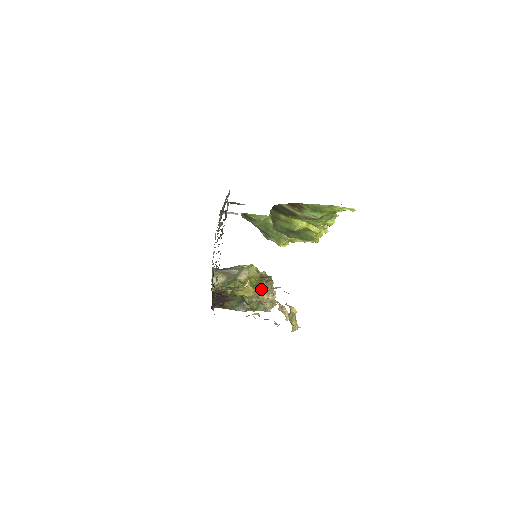
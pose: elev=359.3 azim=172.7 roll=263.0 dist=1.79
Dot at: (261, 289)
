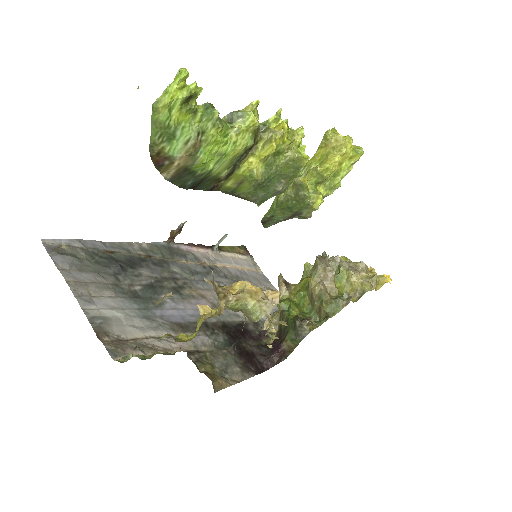
Dot at: occluded
